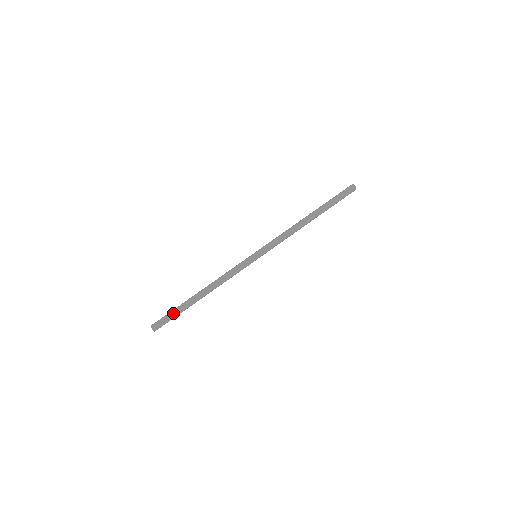
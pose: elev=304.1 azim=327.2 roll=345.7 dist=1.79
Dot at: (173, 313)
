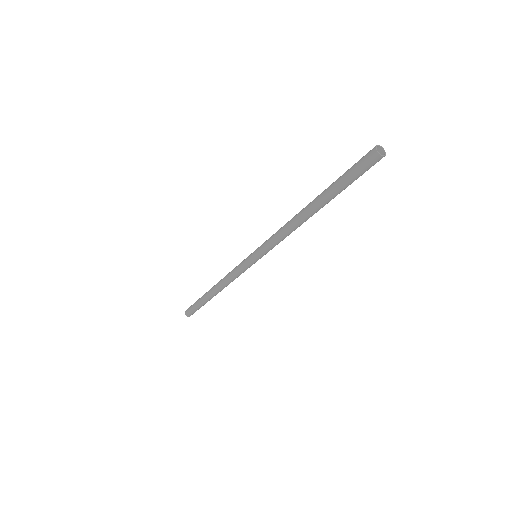
Dot at: (197, 306)
